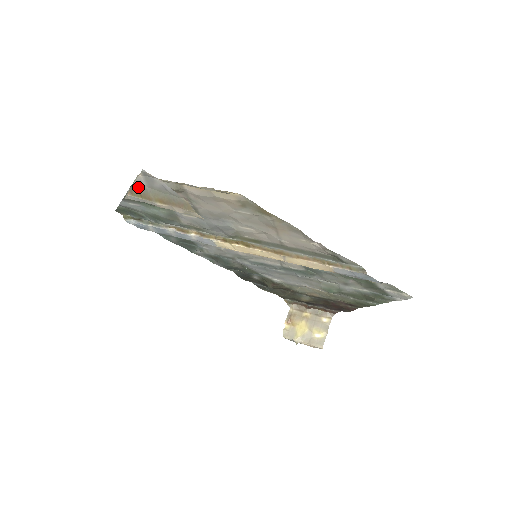
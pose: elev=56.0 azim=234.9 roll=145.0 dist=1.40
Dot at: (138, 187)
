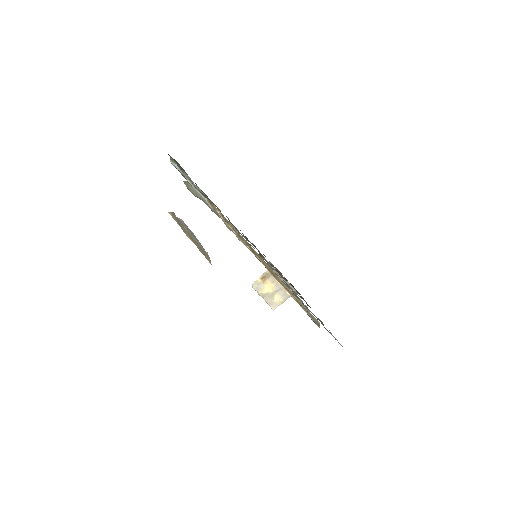
Dot at: (178, 220)
